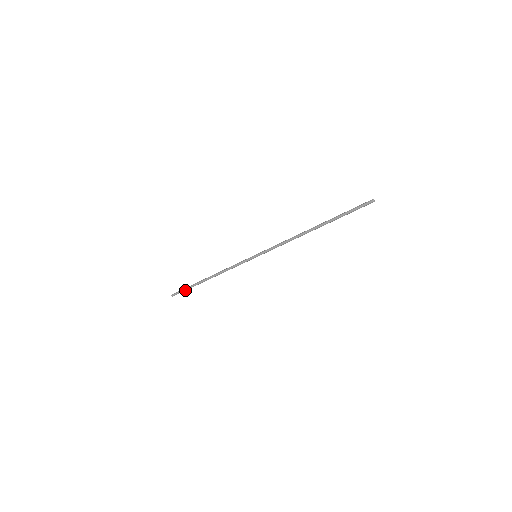
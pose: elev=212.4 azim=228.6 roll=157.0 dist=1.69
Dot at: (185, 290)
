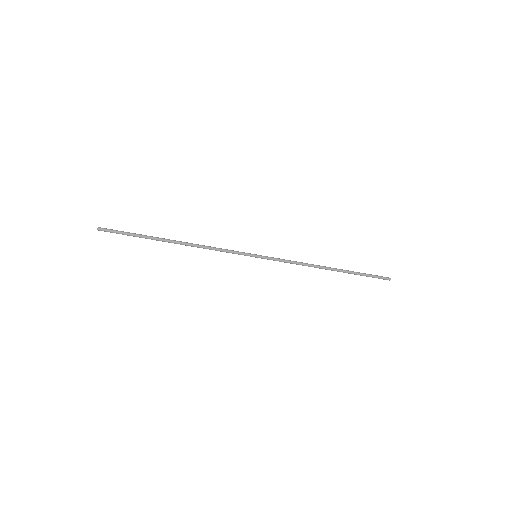
Dot at: (128, 234)
